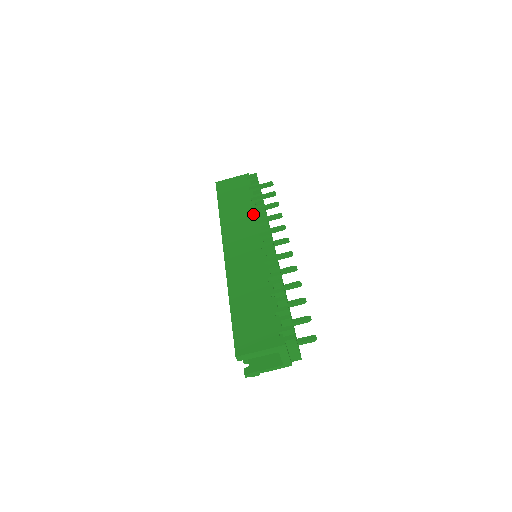
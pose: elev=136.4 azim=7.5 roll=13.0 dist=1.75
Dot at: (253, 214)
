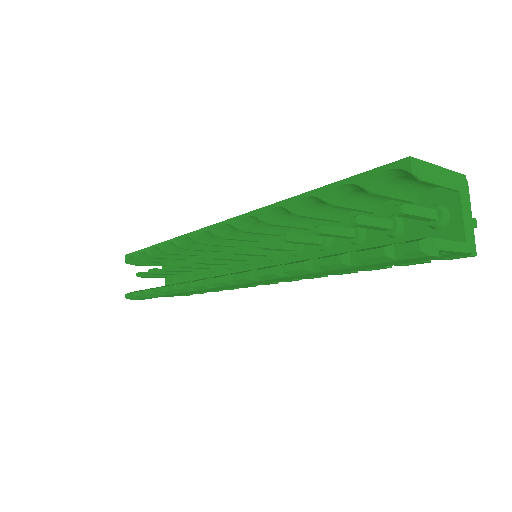
Dot at: occluded
